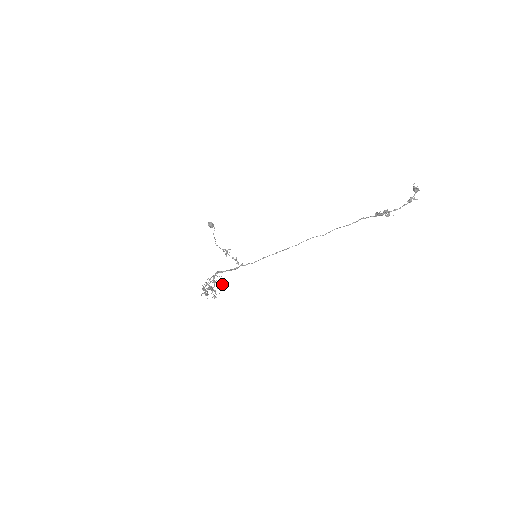
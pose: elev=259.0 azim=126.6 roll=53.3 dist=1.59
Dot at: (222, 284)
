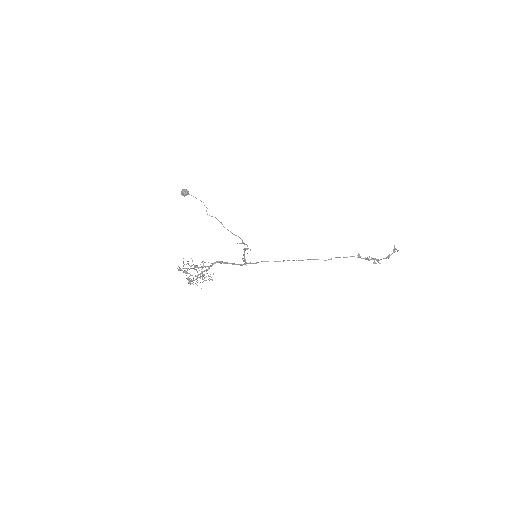
Dot at: occluded
